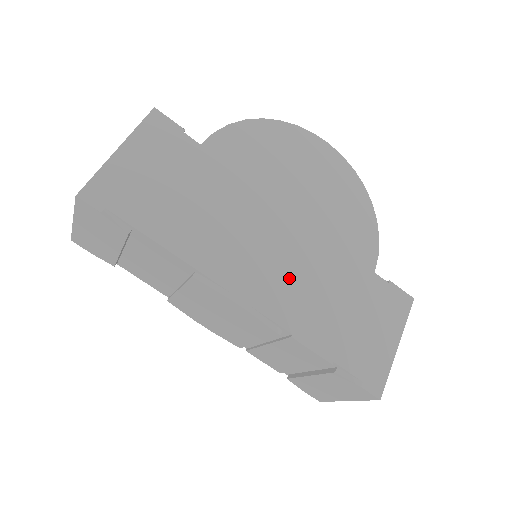
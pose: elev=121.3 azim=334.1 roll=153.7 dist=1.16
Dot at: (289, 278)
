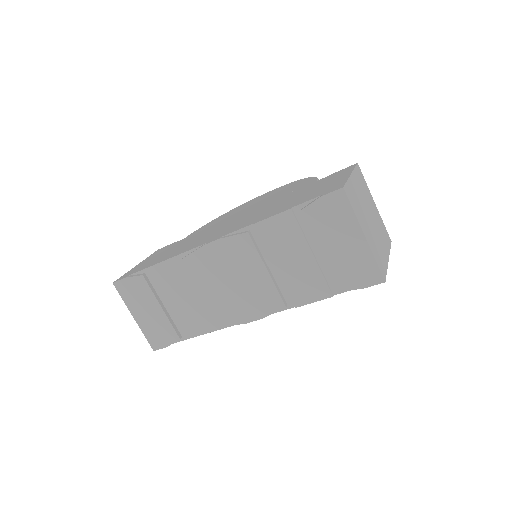
Dot at: (247, 219)
